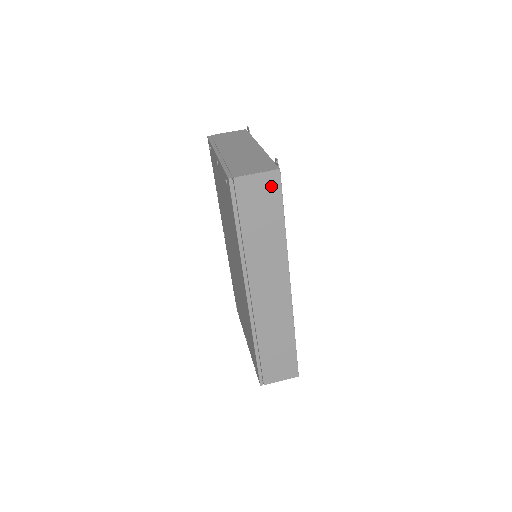
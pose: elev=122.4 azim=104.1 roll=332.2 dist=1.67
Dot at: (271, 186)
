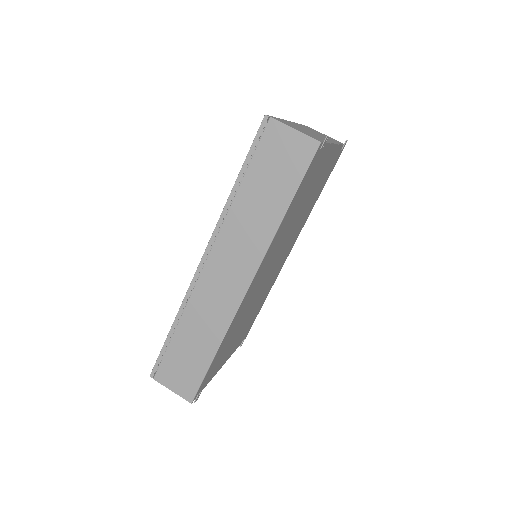
Dot at: (300, 154)
